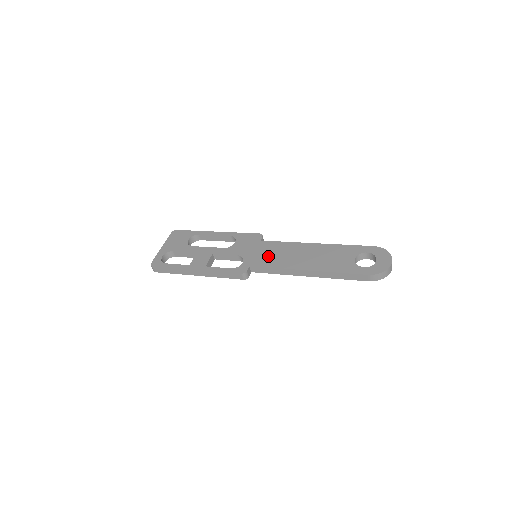
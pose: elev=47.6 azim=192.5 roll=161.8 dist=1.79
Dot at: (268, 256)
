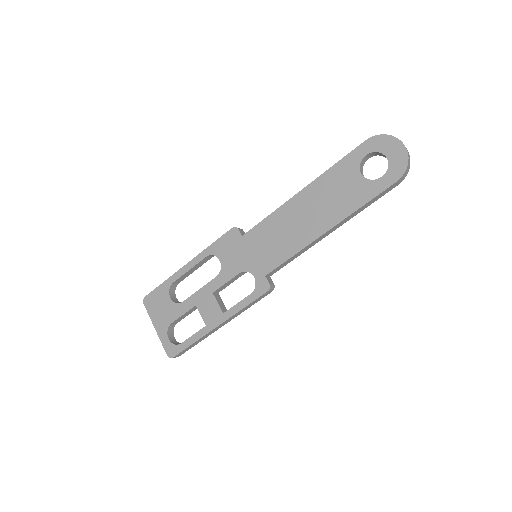
Dot at: (271, 248)
